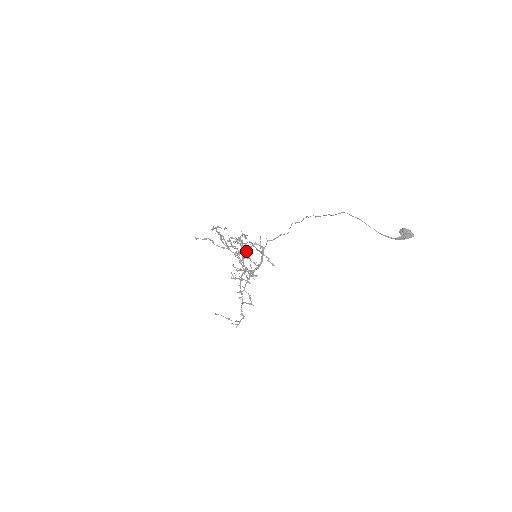
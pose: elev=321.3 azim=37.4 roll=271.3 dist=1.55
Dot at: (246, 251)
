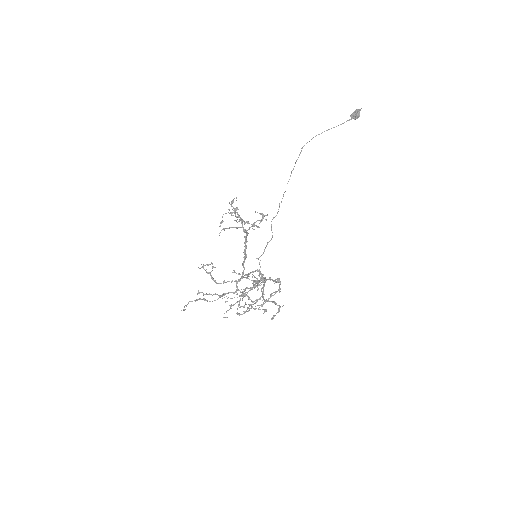
Dot at: (244, 249)
